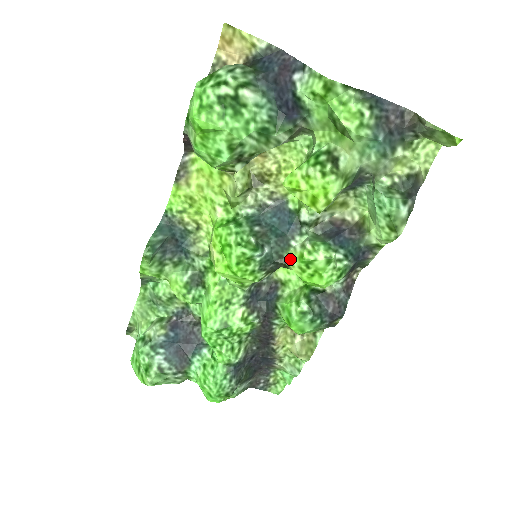
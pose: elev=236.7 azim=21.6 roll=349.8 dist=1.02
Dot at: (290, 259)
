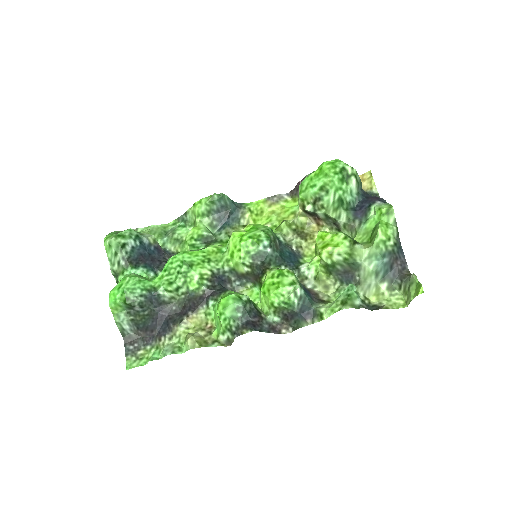
Dot at: (273, 269)
